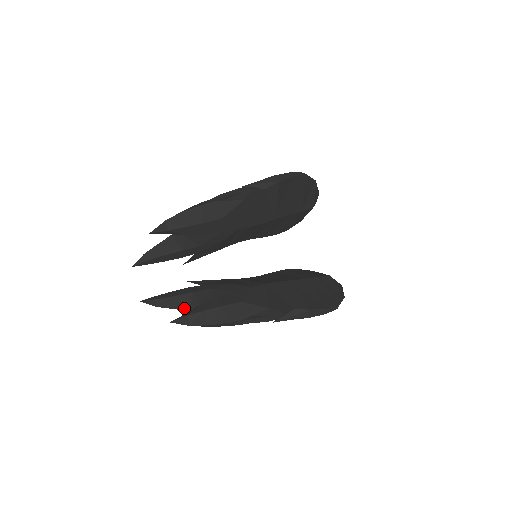
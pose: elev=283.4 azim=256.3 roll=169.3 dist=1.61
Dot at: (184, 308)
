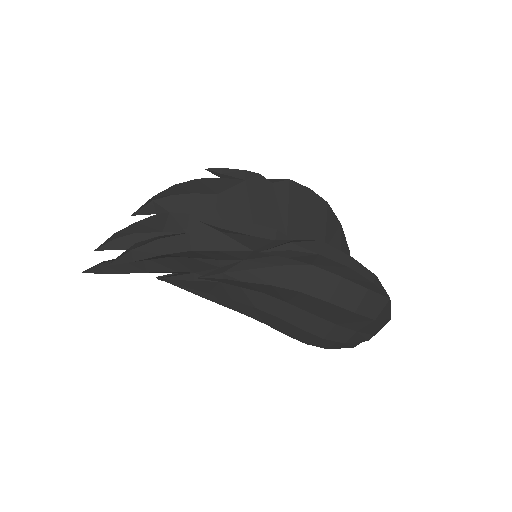
Dot at: occluded
